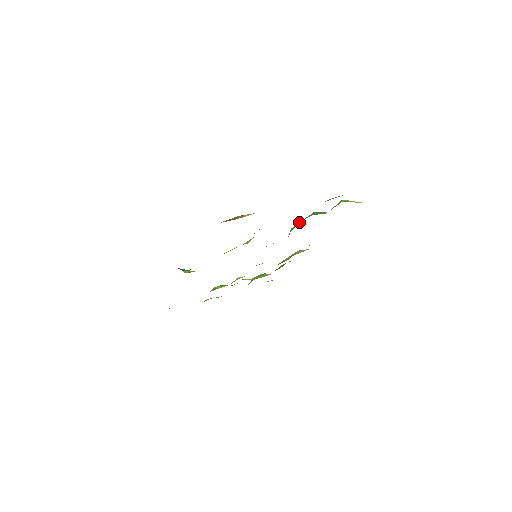
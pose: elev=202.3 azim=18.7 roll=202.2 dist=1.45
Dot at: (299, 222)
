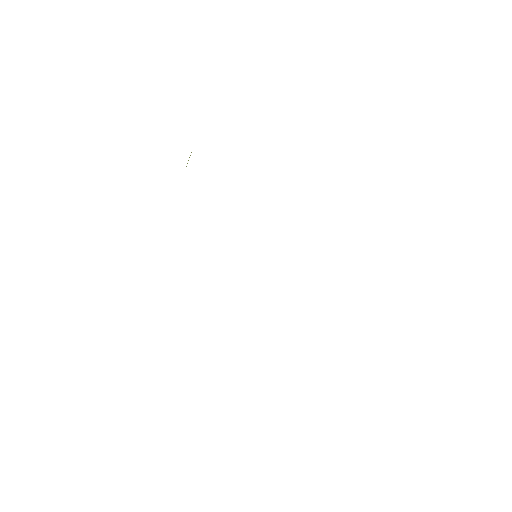
Dot at: occluded
